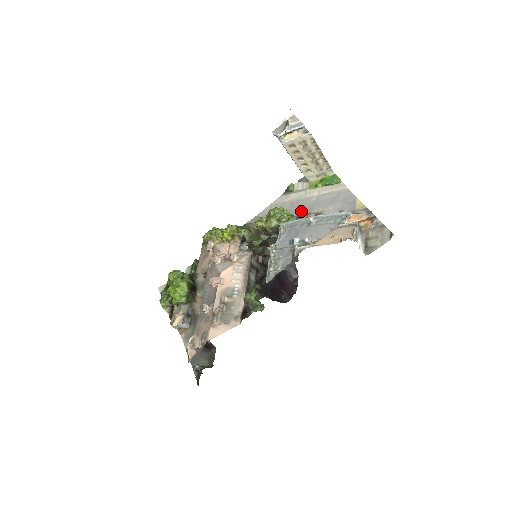
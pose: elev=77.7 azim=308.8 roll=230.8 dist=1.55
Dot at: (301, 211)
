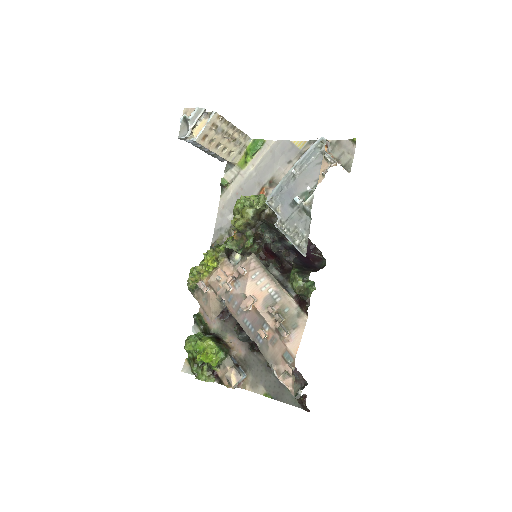
Dot at: (253, 192)
